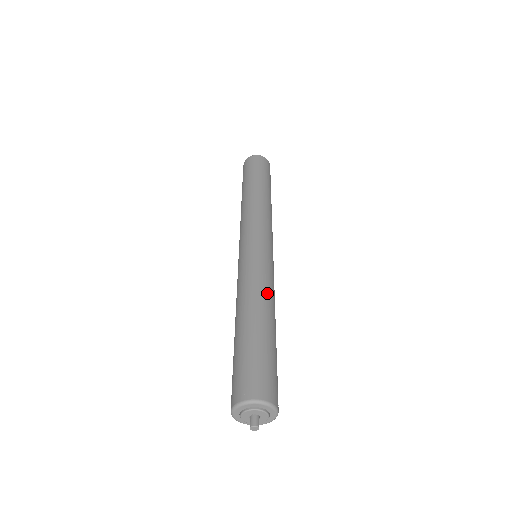
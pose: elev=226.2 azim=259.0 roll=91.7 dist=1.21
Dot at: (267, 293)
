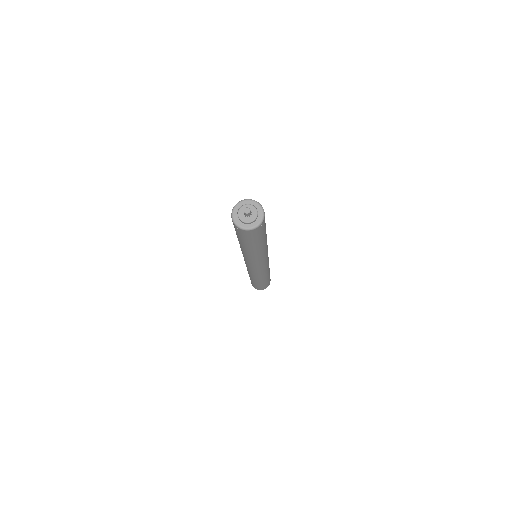
Dot at: occluded
